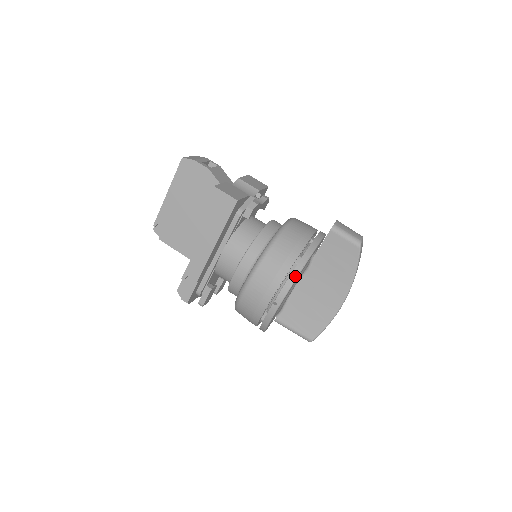
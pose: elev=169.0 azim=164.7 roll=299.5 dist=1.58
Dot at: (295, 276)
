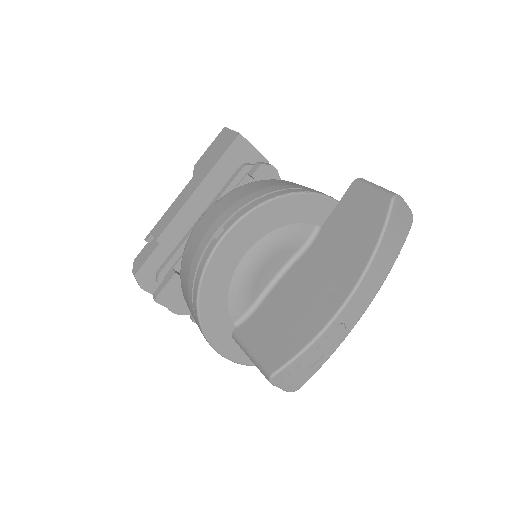
Dot at: (262, 201)
